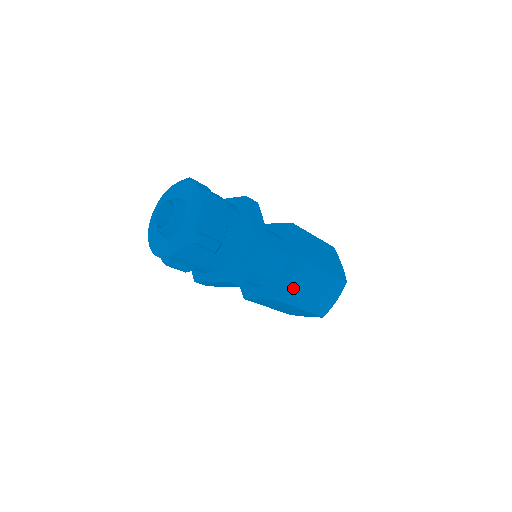
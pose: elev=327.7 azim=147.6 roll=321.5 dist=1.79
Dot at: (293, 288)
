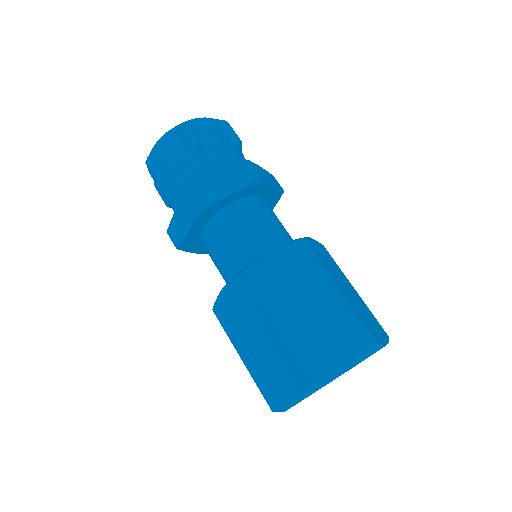
Dot at: (271, 272)
